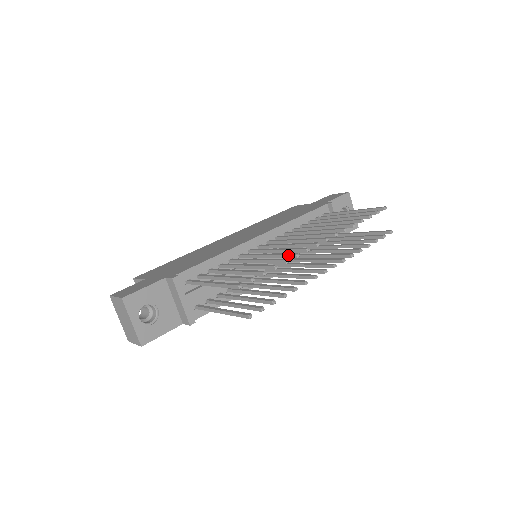
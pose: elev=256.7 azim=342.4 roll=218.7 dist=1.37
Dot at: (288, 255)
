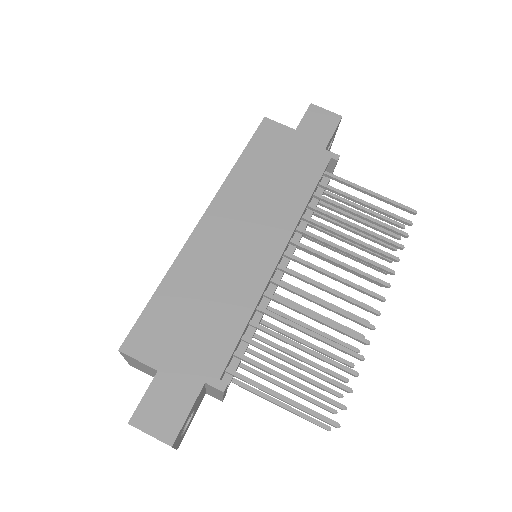
Dot at: (355, 339)
